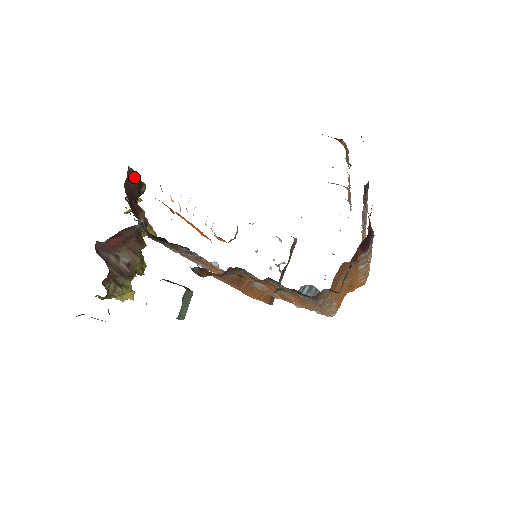
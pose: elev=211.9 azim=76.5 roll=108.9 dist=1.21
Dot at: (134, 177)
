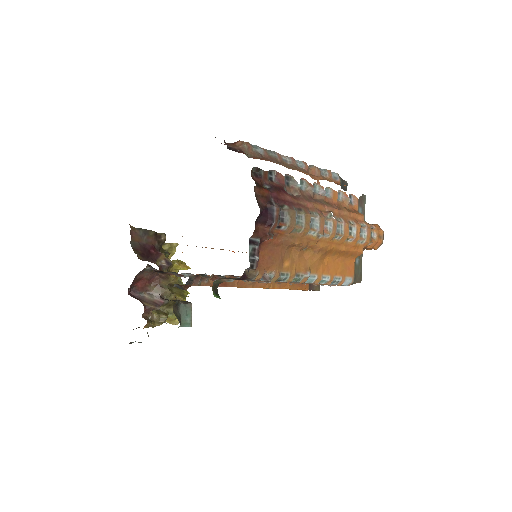
Dot at: (145, 233)
